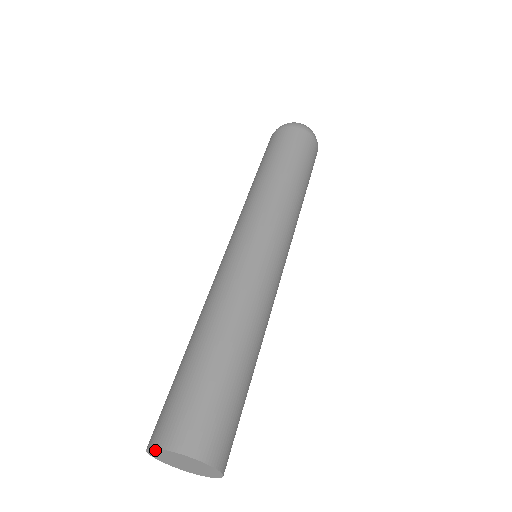
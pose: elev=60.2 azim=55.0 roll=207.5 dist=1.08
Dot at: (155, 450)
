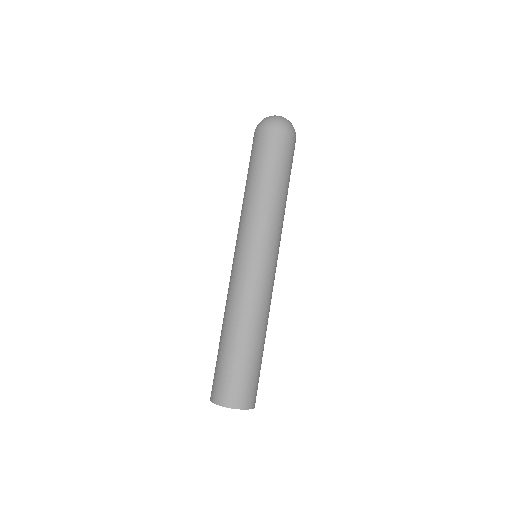
Dot at: (228, 407)
